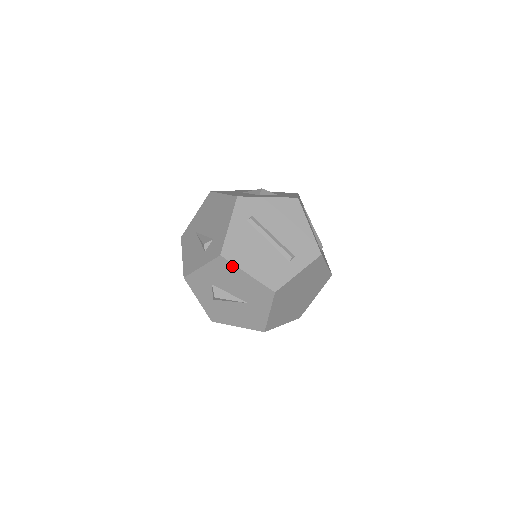
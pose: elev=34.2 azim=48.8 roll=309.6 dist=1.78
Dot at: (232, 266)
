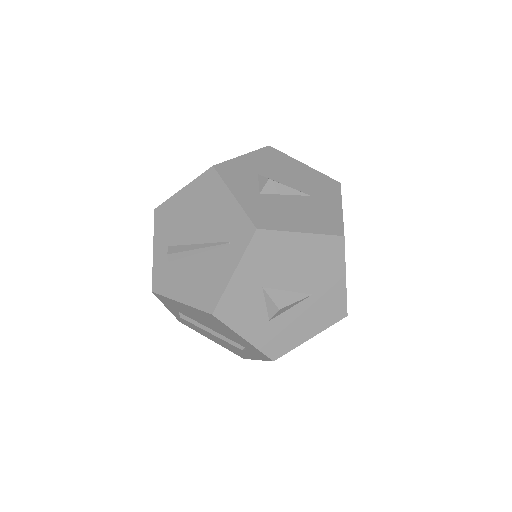
Dot at: (284, 156)
